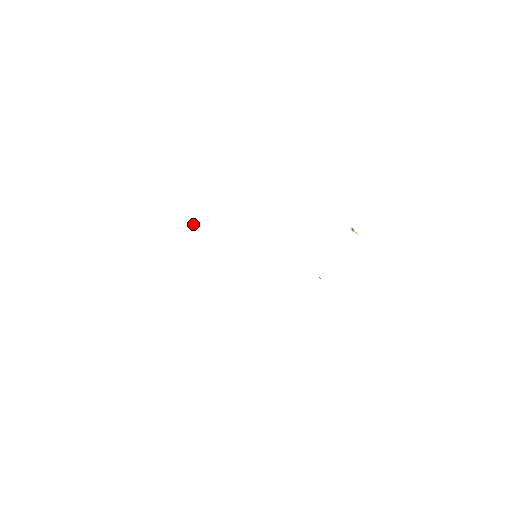
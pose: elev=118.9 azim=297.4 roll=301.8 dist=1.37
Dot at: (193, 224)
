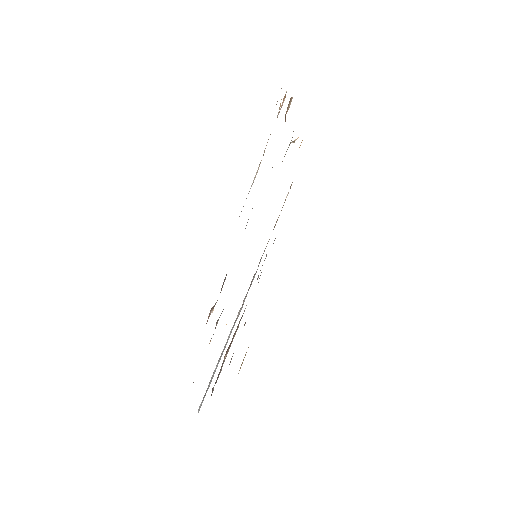
Dot at: (220, 315)
